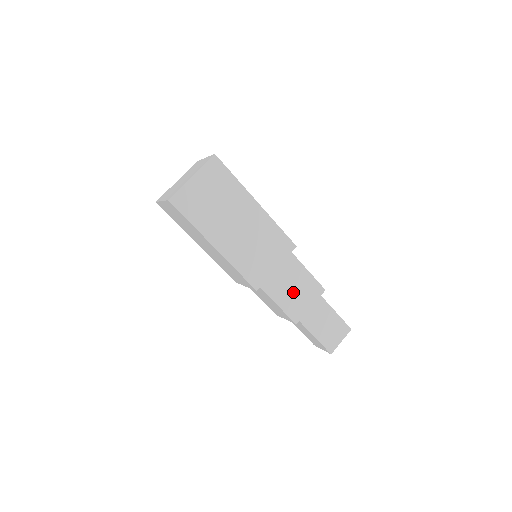
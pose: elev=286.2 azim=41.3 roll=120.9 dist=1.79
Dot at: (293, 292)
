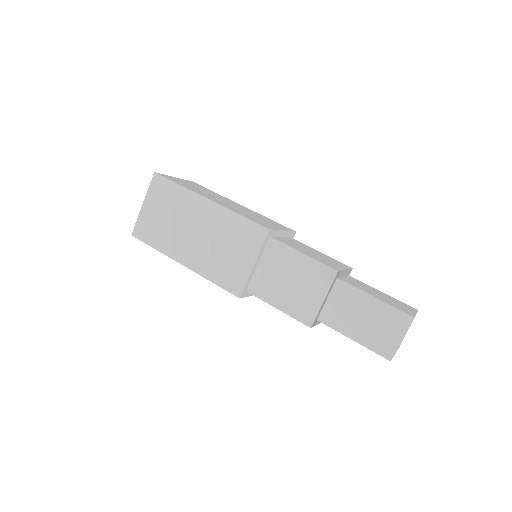
Dot at: (292, 287)
